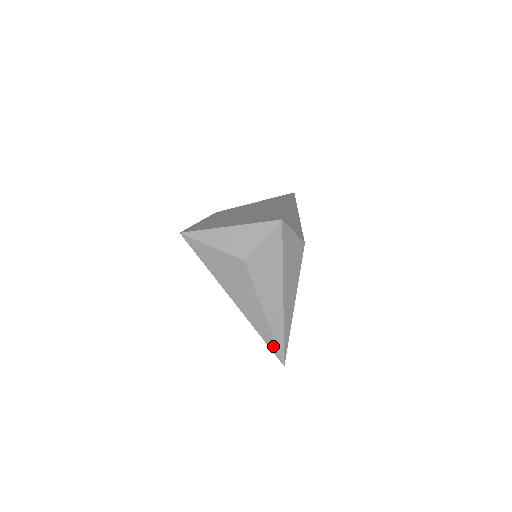
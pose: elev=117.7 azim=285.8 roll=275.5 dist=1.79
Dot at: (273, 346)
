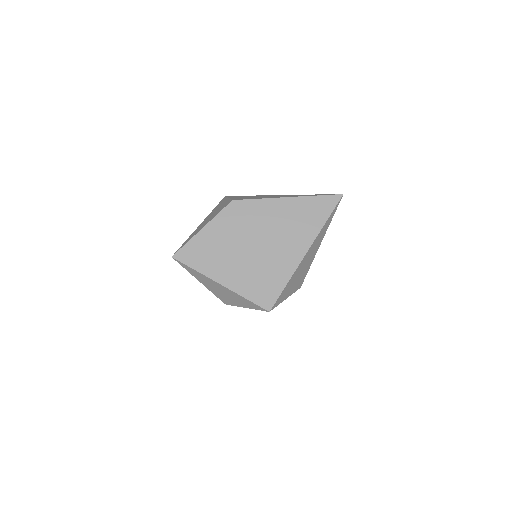
Dot at: occluded
